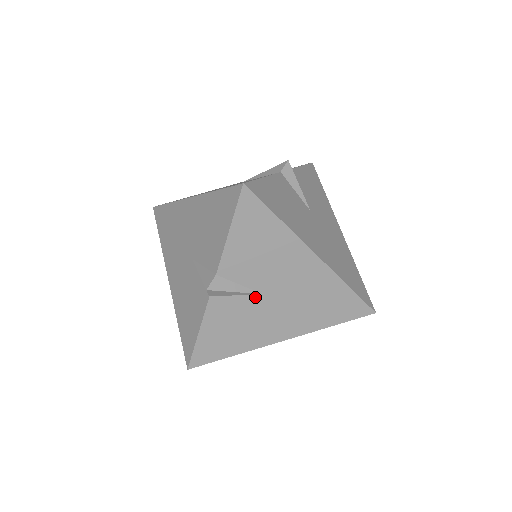
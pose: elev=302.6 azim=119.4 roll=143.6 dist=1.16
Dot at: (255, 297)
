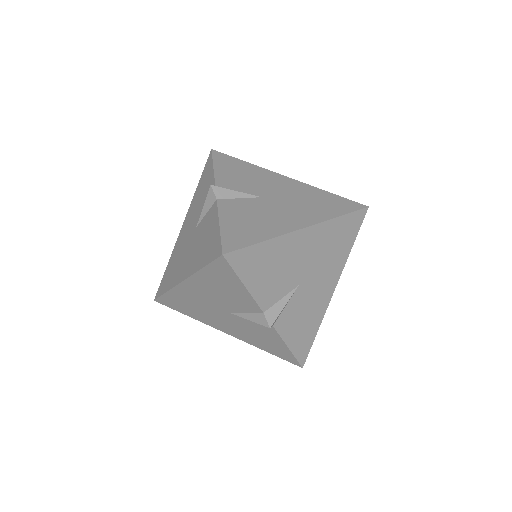
Dot at: occluded
